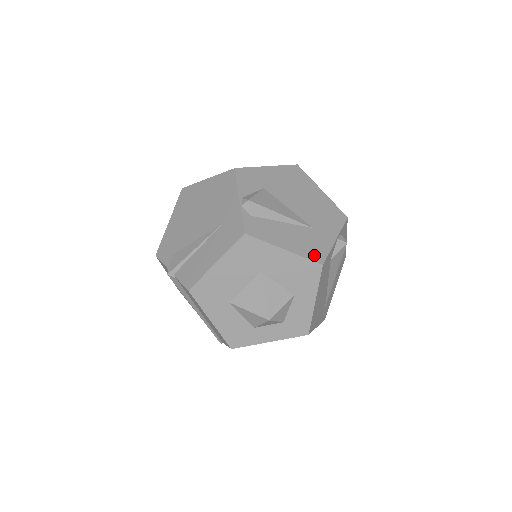
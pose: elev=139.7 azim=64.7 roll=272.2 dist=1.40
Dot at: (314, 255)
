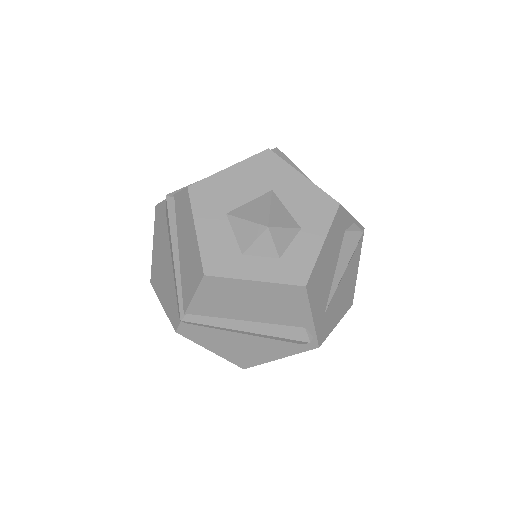
Dot at: occluded
